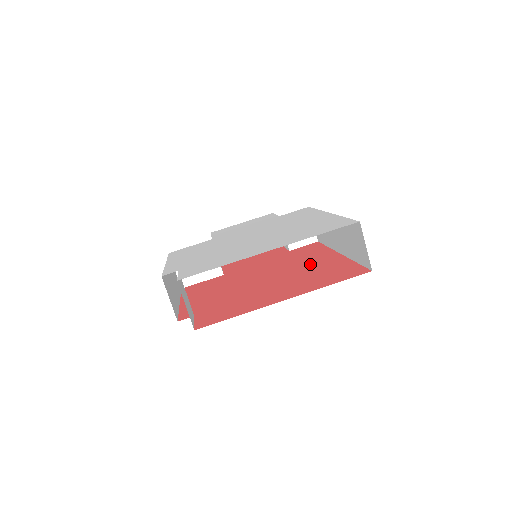
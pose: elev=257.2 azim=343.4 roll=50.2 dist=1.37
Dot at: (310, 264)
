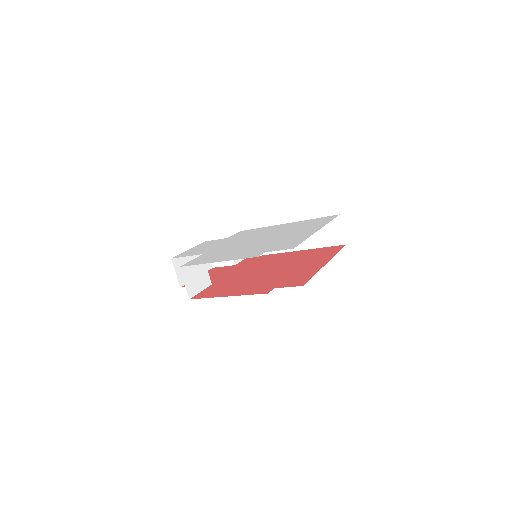
Dot at: (286, 258)
